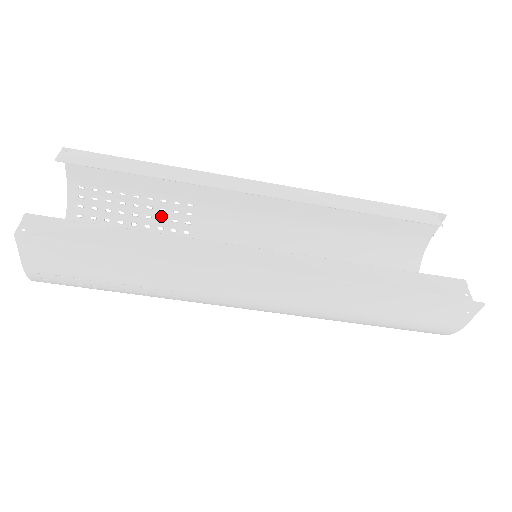
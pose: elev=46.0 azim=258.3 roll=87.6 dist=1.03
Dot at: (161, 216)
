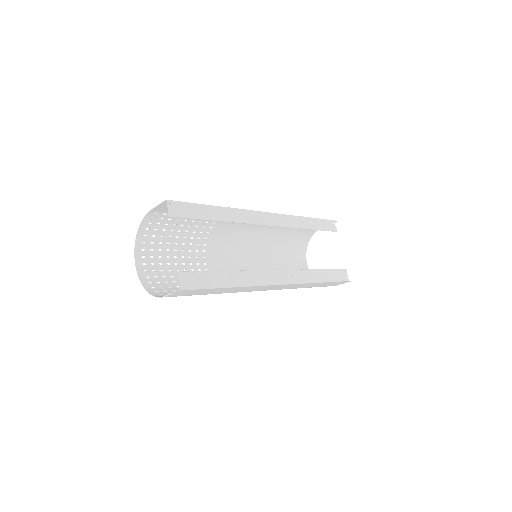
Dot at: (197, 225)
